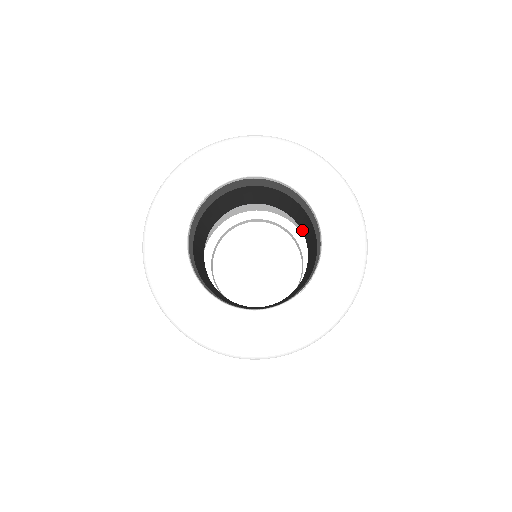
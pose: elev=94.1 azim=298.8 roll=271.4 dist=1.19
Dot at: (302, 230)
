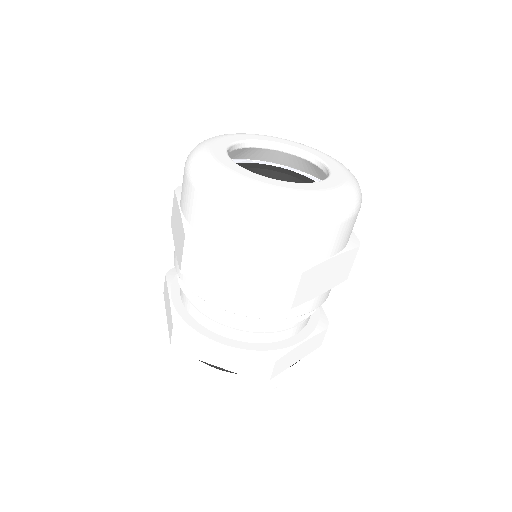
Dot at: occluded
